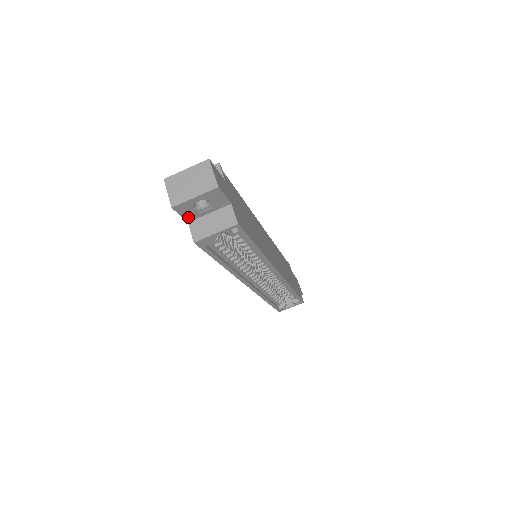
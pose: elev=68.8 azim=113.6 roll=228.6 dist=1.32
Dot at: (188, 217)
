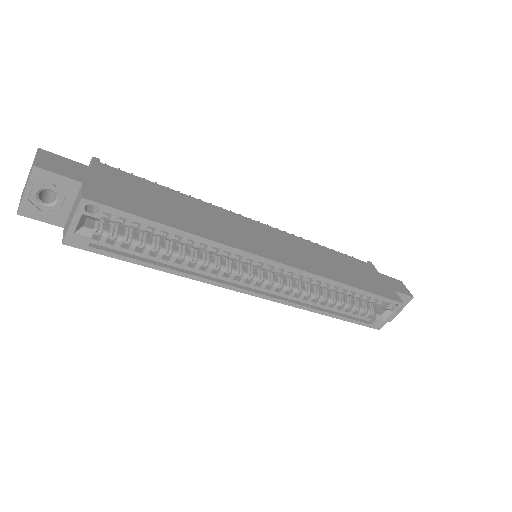
Dot at: (55, 221)
